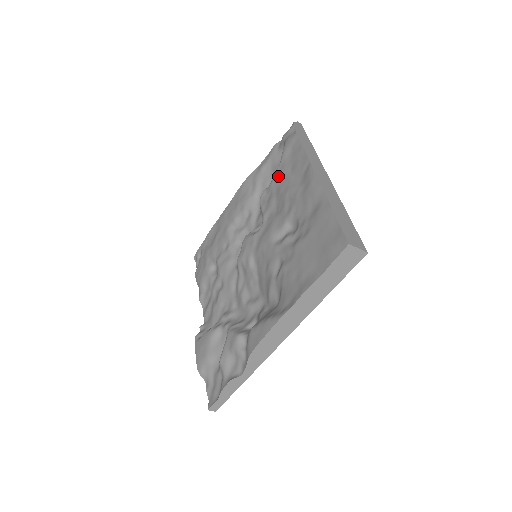
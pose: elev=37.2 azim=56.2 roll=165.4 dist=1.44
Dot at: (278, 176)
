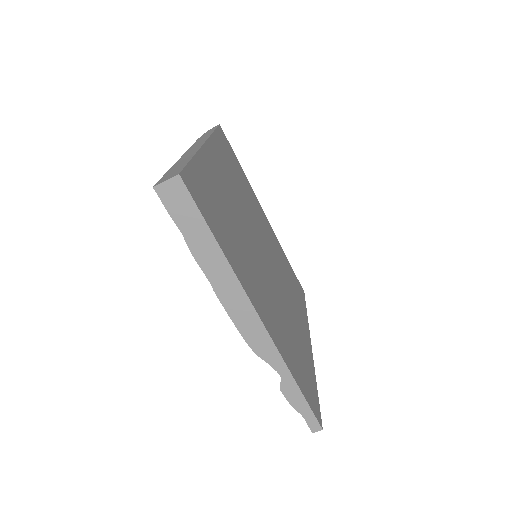
Dot at: occluded
